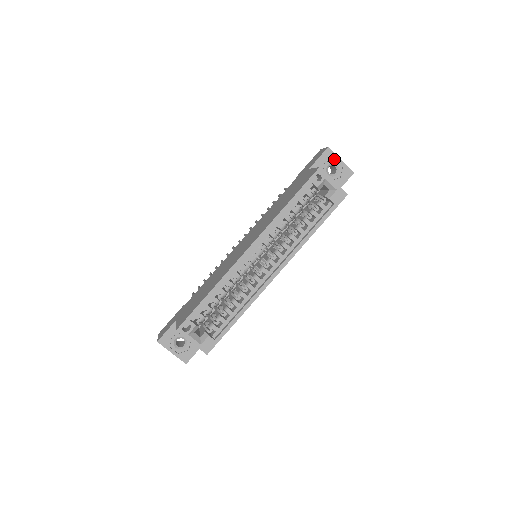
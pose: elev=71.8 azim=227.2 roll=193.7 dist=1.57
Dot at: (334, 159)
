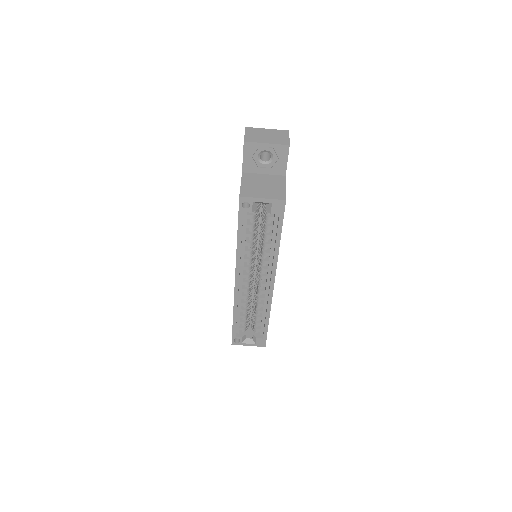
Dot at: (259, 147)
